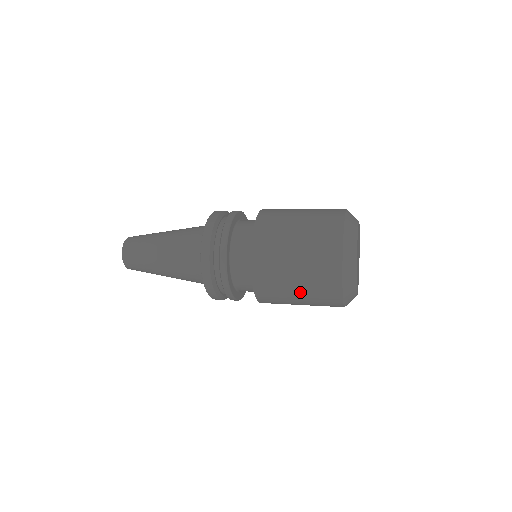
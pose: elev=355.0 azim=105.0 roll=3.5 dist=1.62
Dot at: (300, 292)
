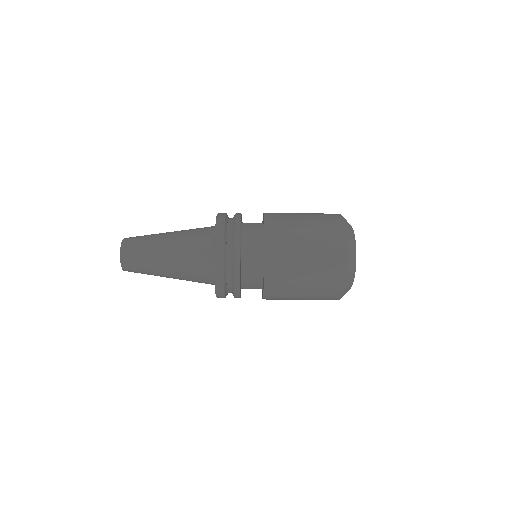
Dot at: (307, 219)
